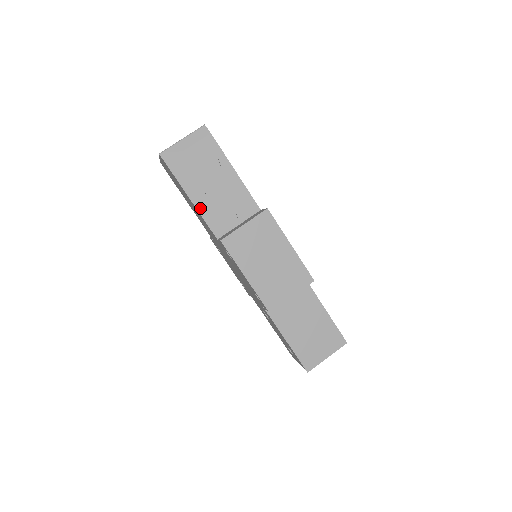
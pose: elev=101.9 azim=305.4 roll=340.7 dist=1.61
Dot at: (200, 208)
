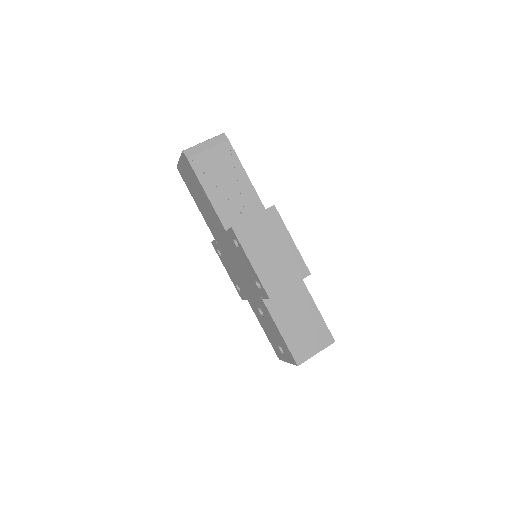
Dot at: (213, 201)
